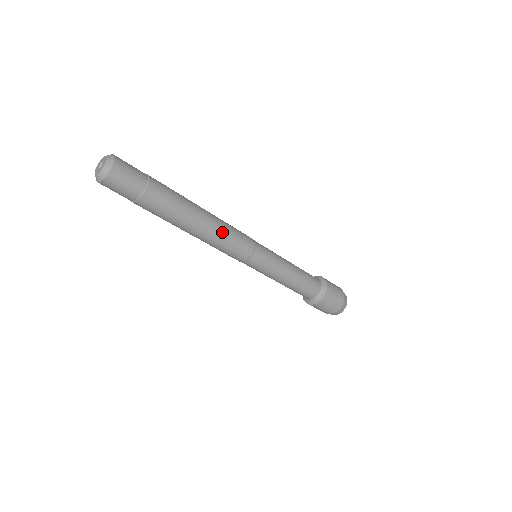
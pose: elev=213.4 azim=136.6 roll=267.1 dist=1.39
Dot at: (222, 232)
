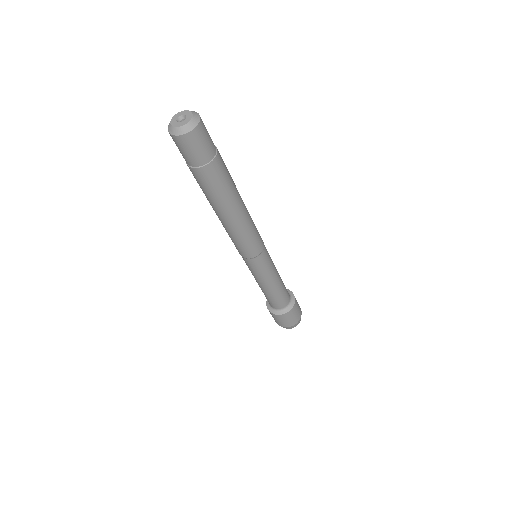
Dot at: (250, 223)
